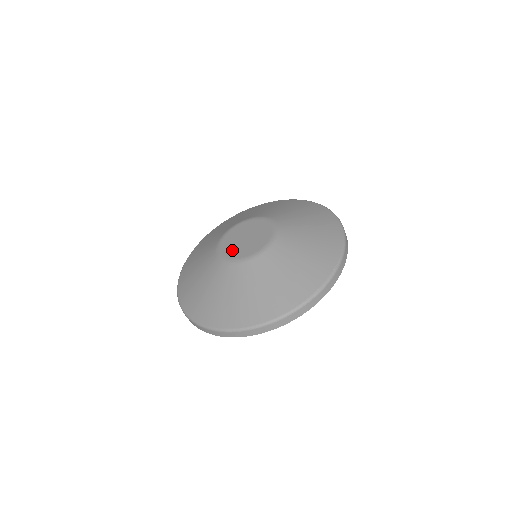
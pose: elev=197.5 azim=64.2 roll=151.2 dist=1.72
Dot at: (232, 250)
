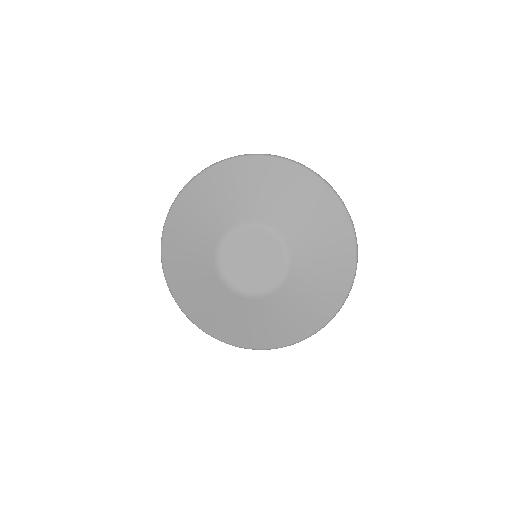
Dot at: (239, 278)
